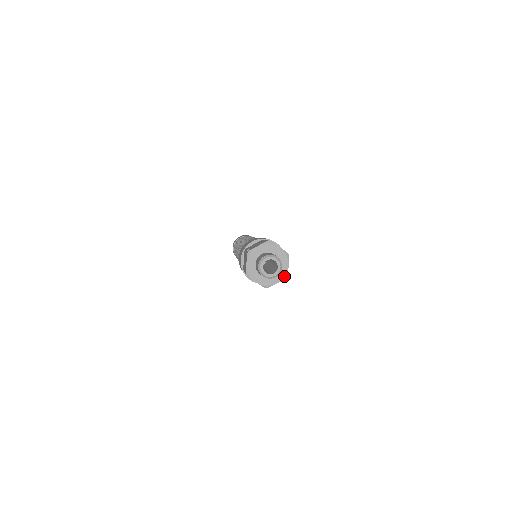
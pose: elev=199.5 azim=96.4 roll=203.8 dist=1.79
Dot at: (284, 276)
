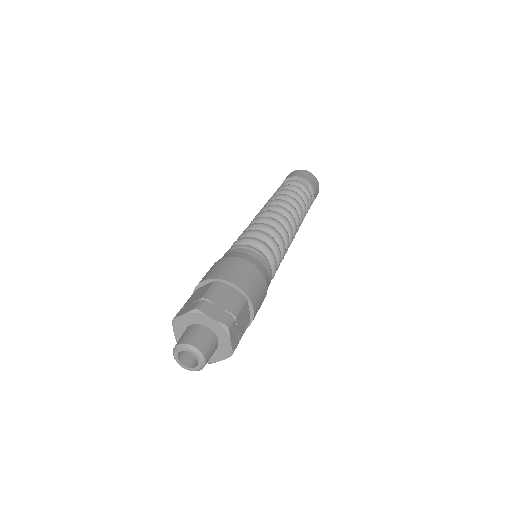
Dot at: (227, 354)
